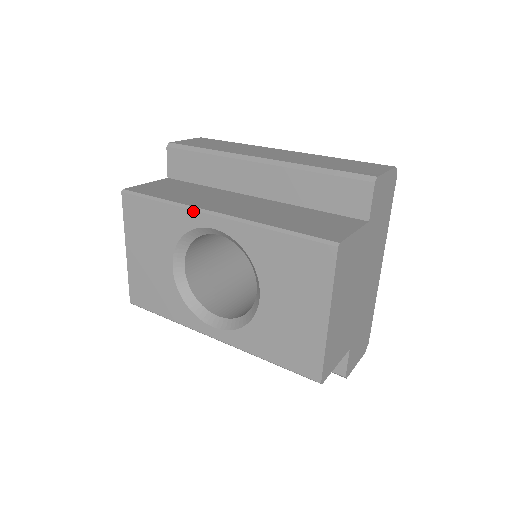
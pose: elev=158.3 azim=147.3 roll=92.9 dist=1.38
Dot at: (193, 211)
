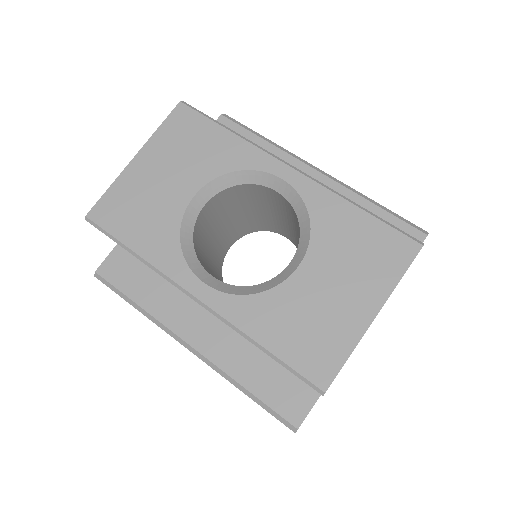
Dot at: (267, 154)
